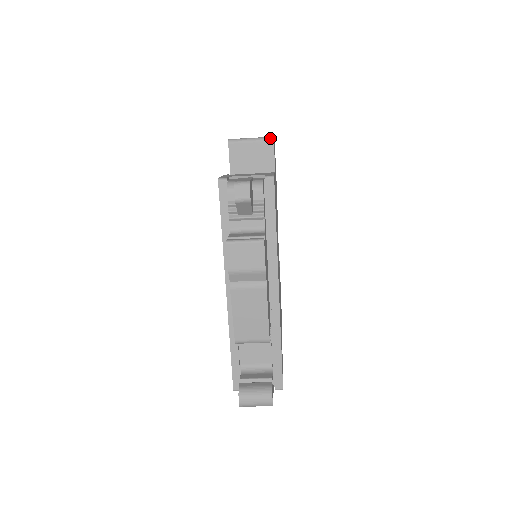
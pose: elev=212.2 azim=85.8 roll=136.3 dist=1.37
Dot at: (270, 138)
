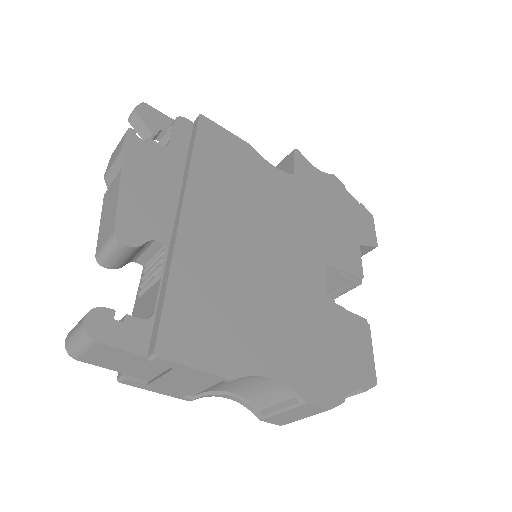
Dot at: (292, 151)
